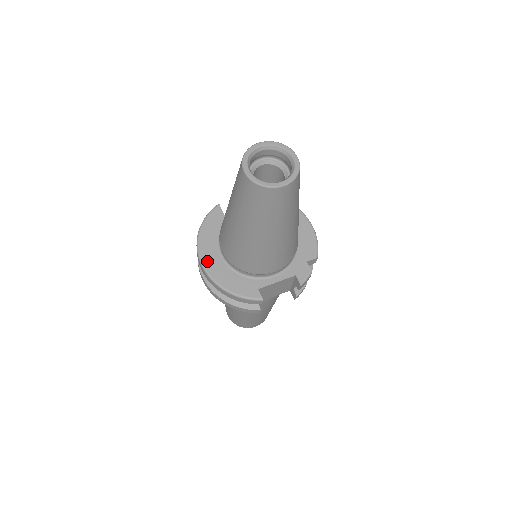
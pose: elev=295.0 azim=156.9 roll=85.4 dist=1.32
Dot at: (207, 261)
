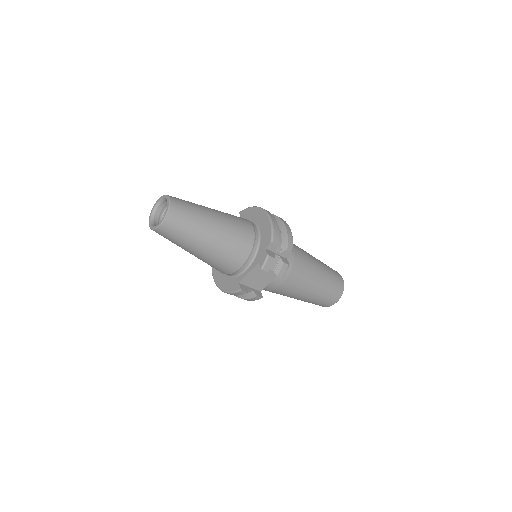
Dot at: (215, 276)
